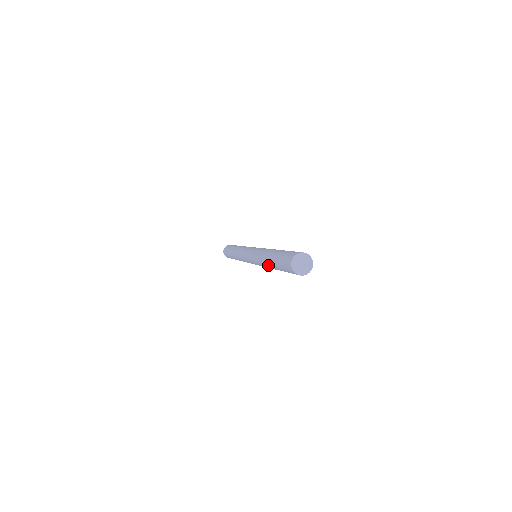
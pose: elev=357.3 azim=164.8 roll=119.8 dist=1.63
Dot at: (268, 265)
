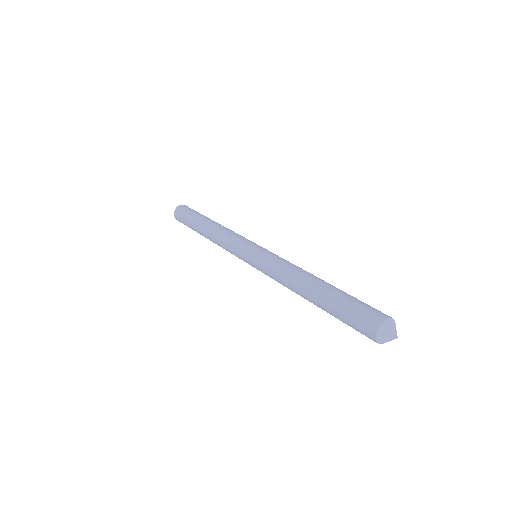
Dot at: occluded
